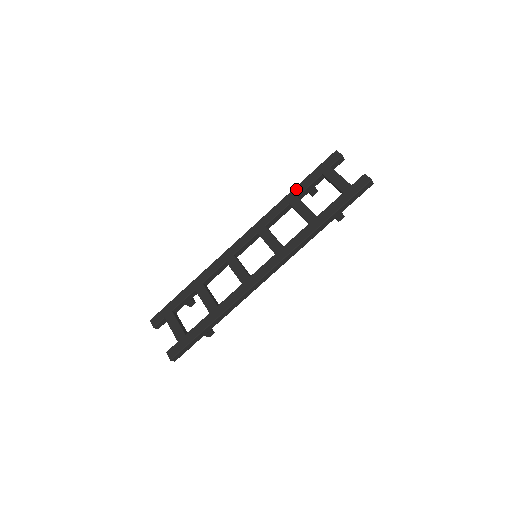
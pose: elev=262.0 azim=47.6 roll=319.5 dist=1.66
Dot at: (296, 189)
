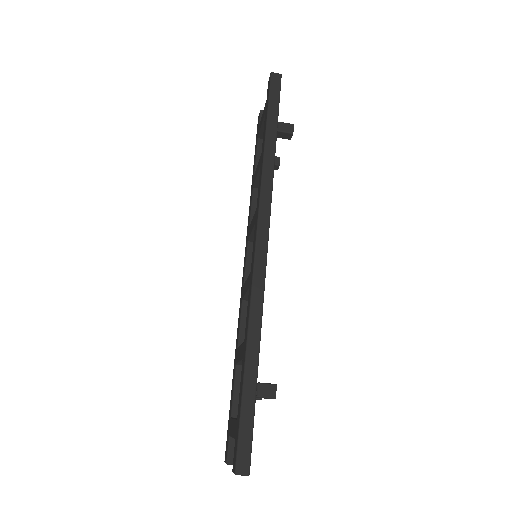
Dot at: (252, 175)
